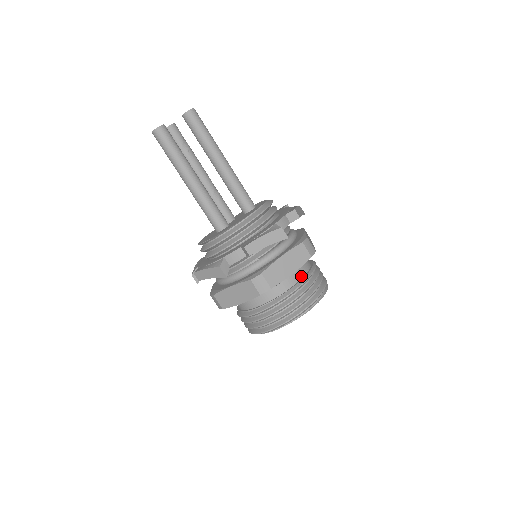
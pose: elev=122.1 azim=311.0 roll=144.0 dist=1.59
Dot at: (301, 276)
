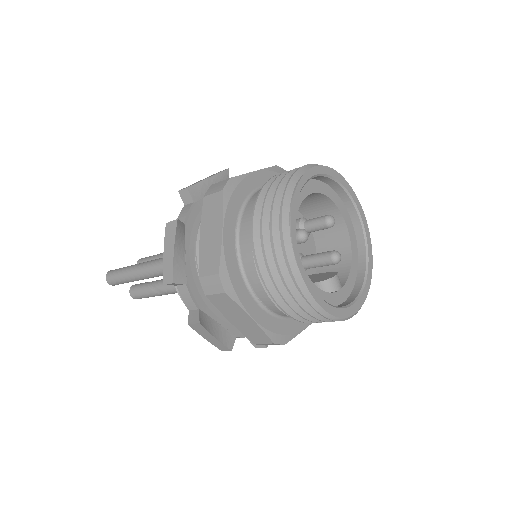
Dot at: occluded
